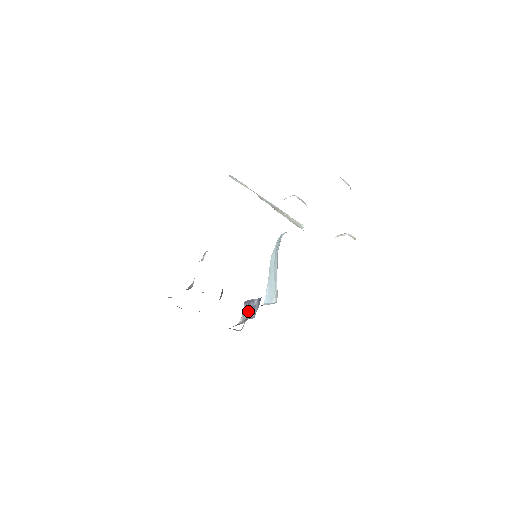
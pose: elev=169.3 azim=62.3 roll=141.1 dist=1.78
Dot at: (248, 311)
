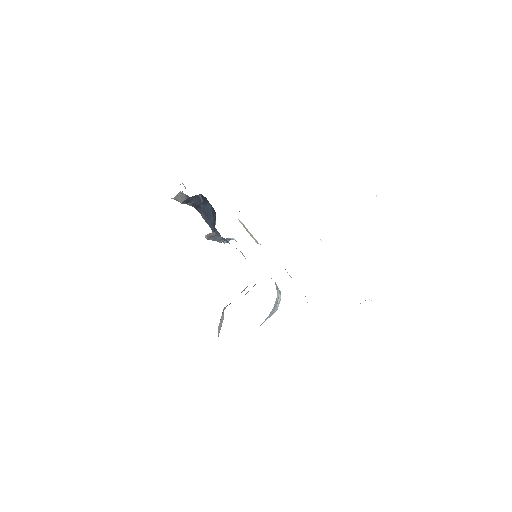
Dot at: occluded
